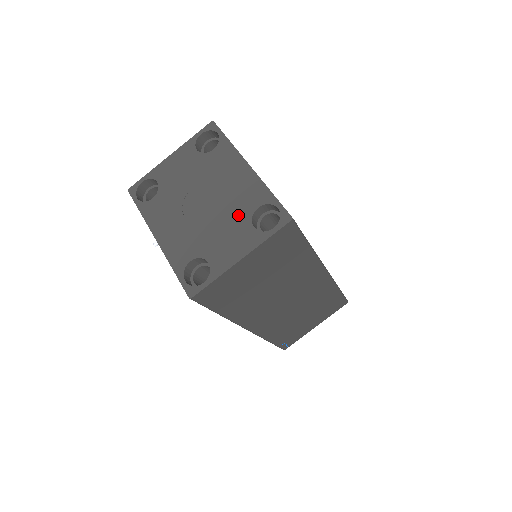
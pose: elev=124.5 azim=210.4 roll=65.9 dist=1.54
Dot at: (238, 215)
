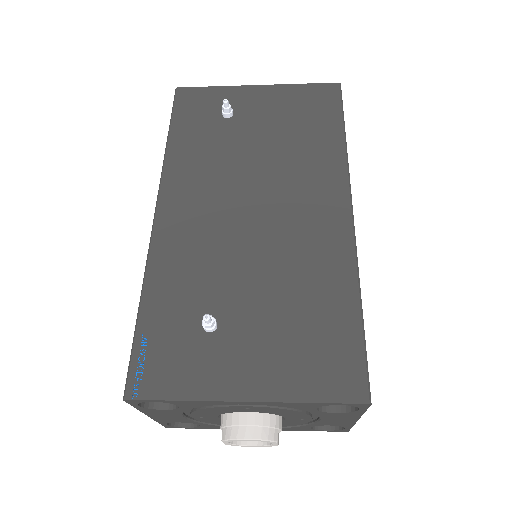
Dot at: occluded
